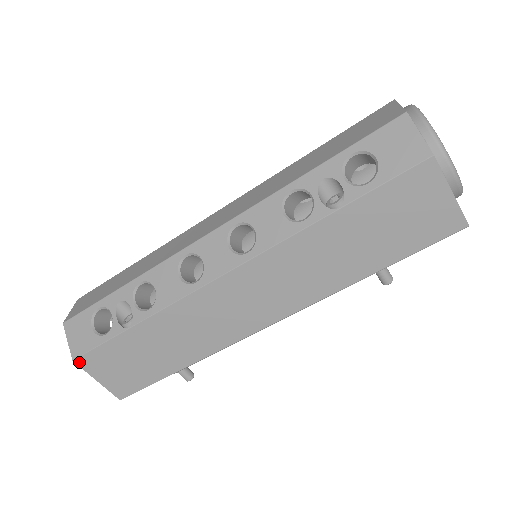
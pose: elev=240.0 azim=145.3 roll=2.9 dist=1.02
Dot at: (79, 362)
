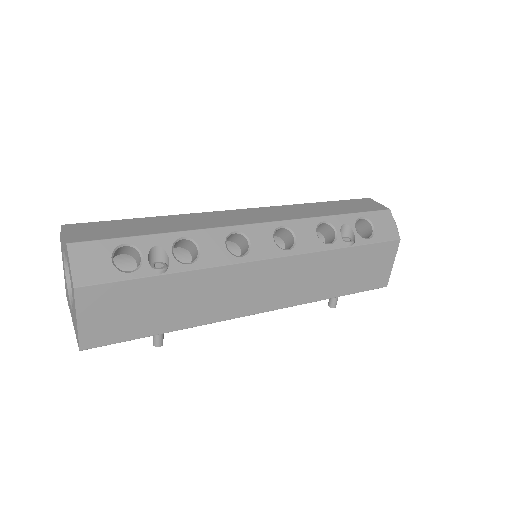
Dot at: (79, 292)
